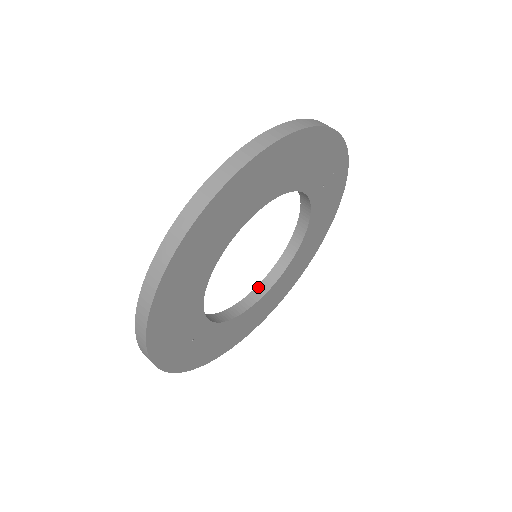
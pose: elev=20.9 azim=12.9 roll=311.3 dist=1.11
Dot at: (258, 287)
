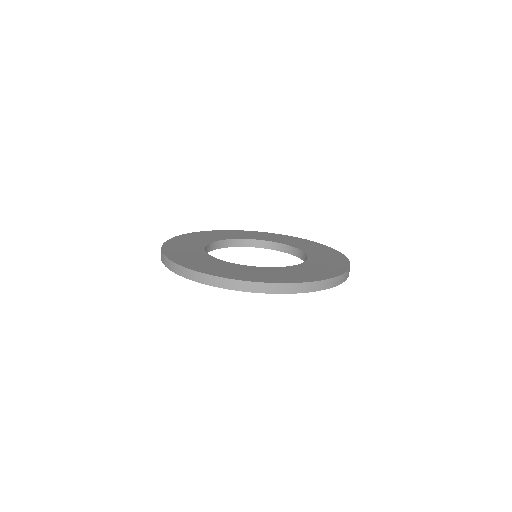
Dot at: (222, 241)
